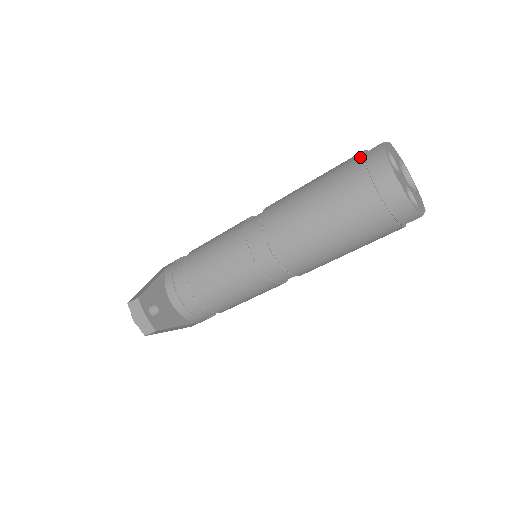
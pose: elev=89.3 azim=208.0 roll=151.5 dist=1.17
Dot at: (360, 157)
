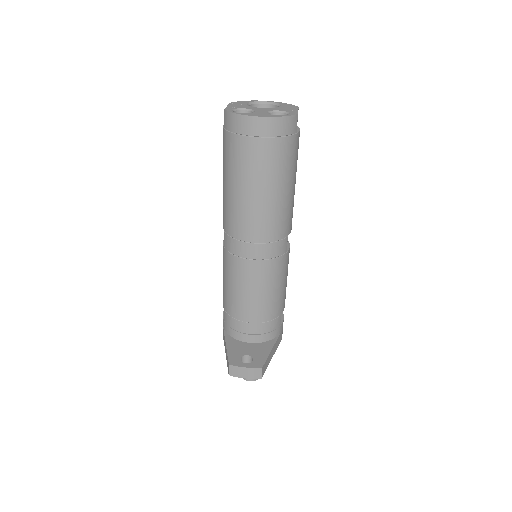
Dot at: (225, 133)
